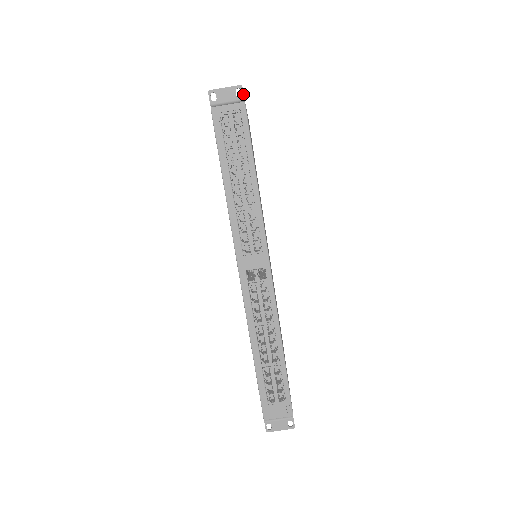
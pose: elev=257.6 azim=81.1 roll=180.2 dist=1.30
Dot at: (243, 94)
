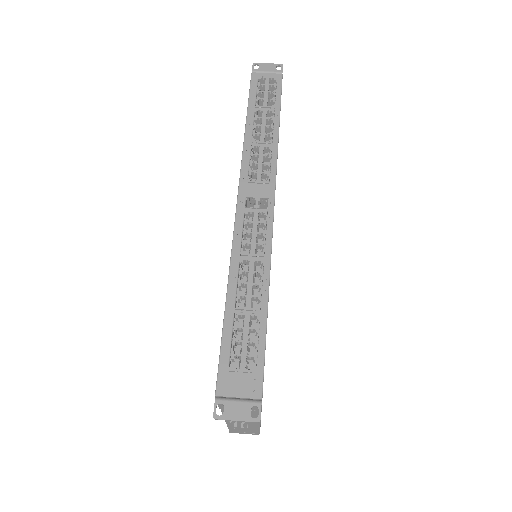
Dot at: (282, 69)
